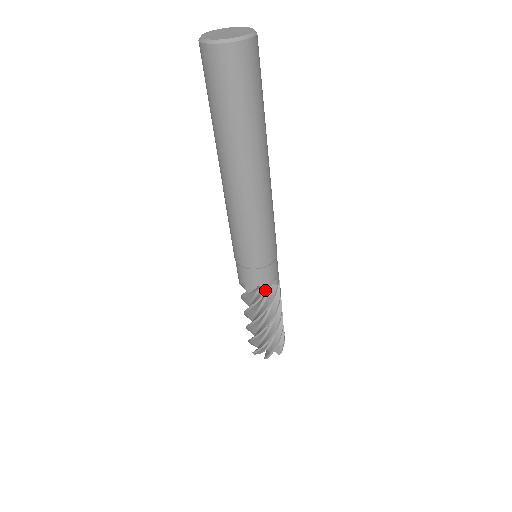
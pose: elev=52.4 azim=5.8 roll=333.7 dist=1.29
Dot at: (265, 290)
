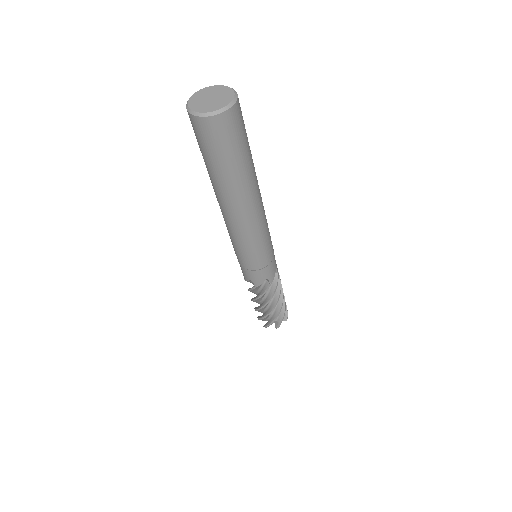
Dot at: (256, 285)
